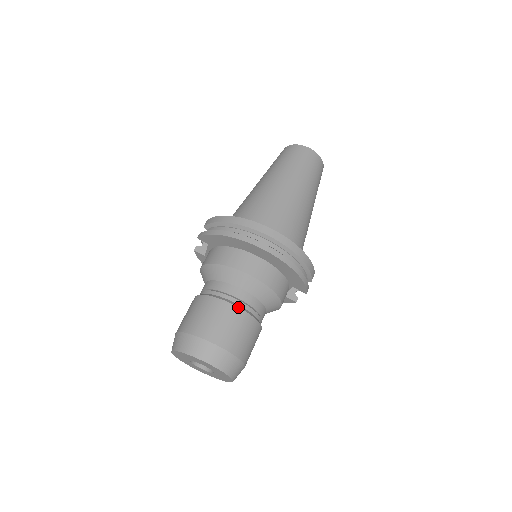
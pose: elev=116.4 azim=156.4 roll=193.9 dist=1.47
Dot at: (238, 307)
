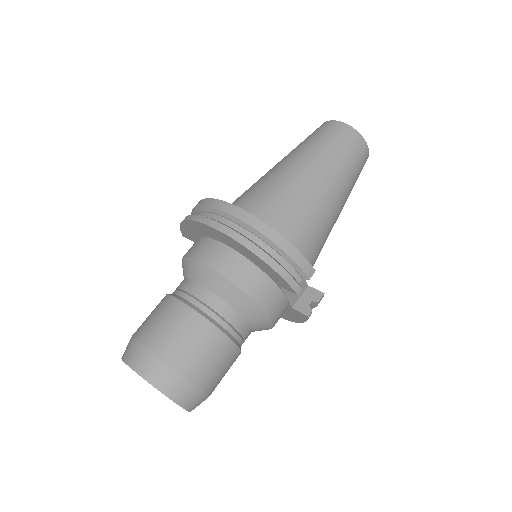
Dot at: (187, 304)
